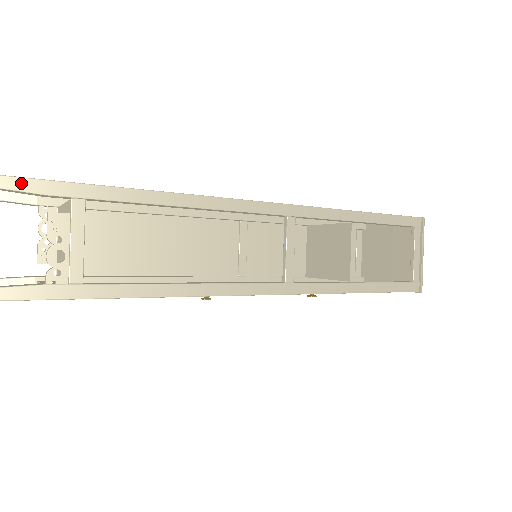
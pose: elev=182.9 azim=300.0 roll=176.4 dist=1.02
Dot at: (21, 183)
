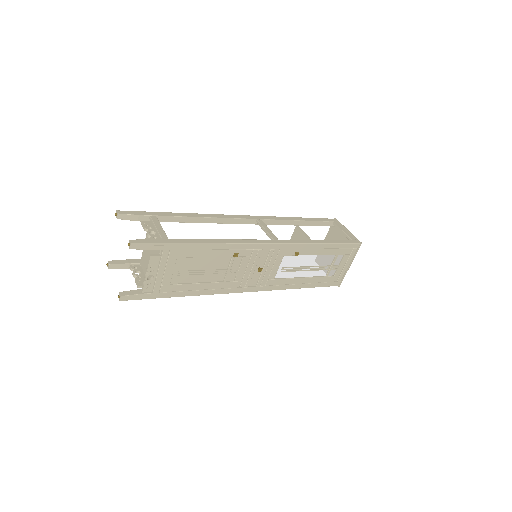
Dot at: (127, 212)
